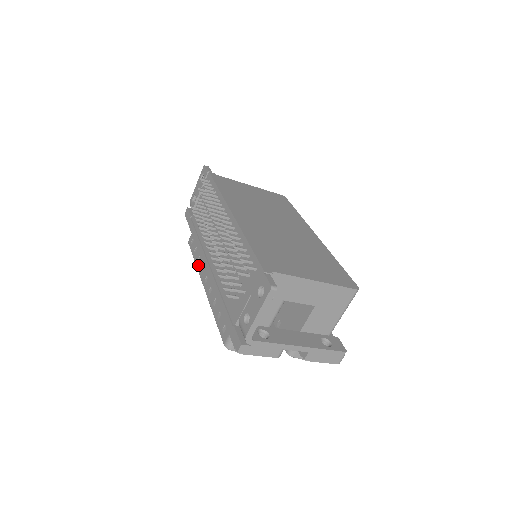
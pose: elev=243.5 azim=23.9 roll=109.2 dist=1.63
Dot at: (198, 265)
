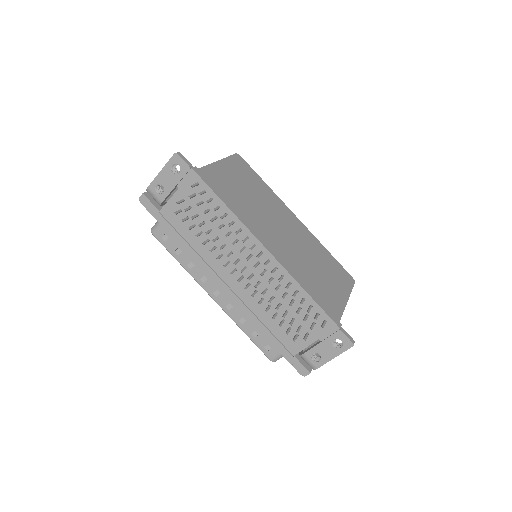
Dot at: (192, 272)
